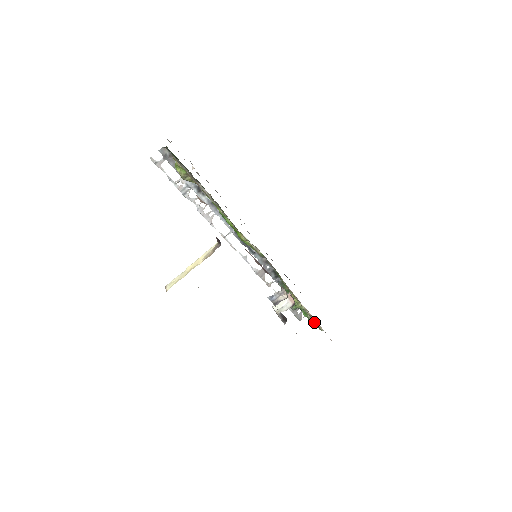
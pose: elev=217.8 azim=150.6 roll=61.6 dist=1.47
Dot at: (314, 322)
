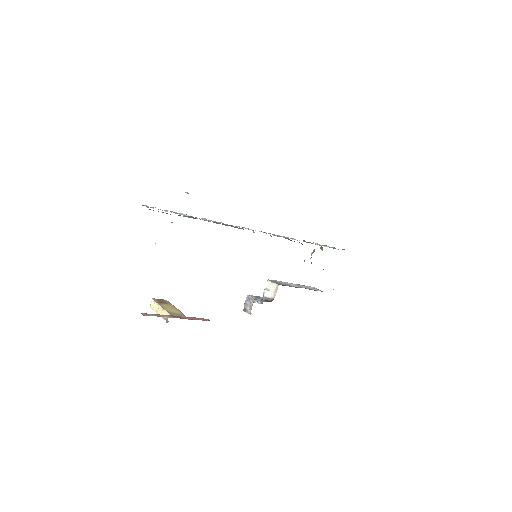
Dot at: occluded
